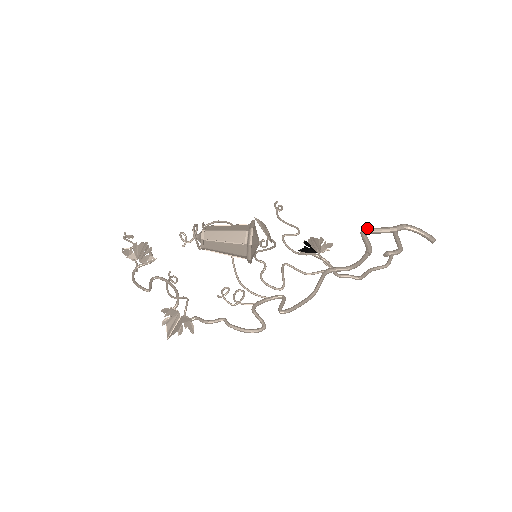
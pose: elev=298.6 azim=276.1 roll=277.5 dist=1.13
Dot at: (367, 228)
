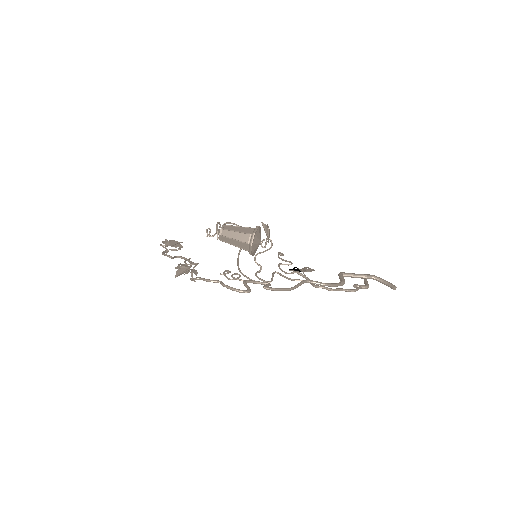
Dot at: (344, 272)
